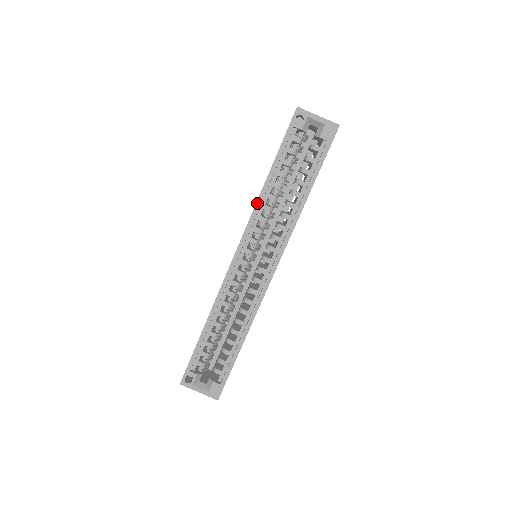
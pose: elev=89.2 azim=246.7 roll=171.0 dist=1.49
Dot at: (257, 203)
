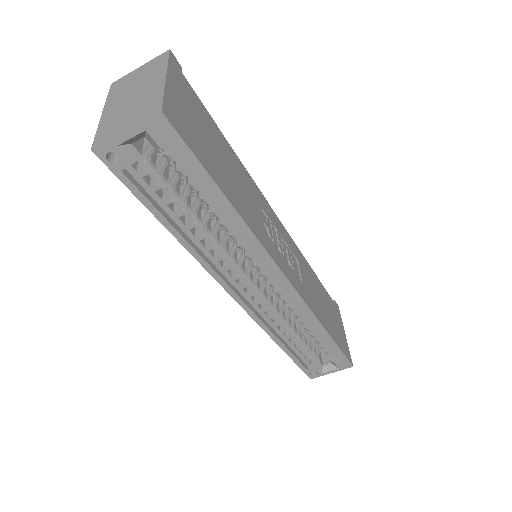
Dot at: (196, 258)
